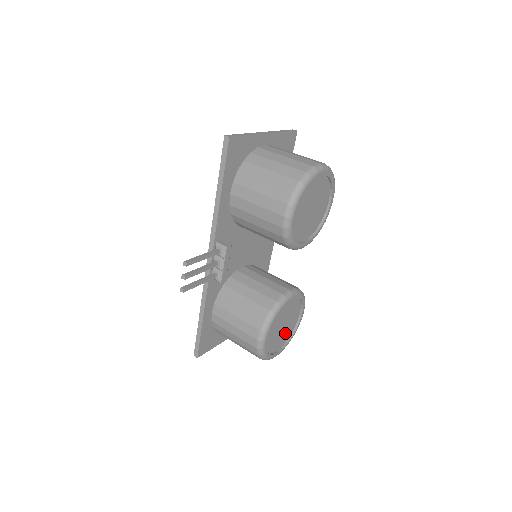
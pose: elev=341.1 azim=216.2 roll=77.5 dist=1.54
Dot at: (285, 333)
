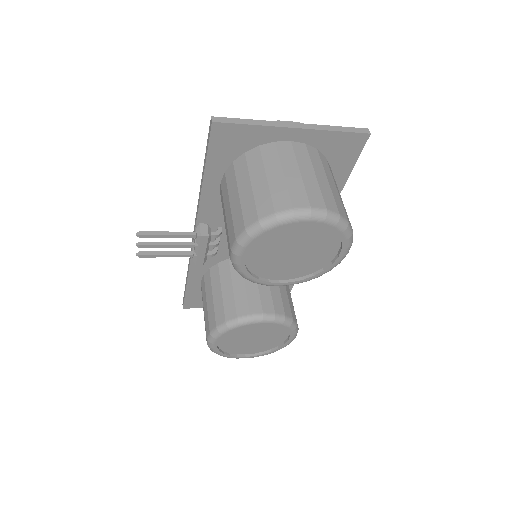
Dot at: (260, 345)
